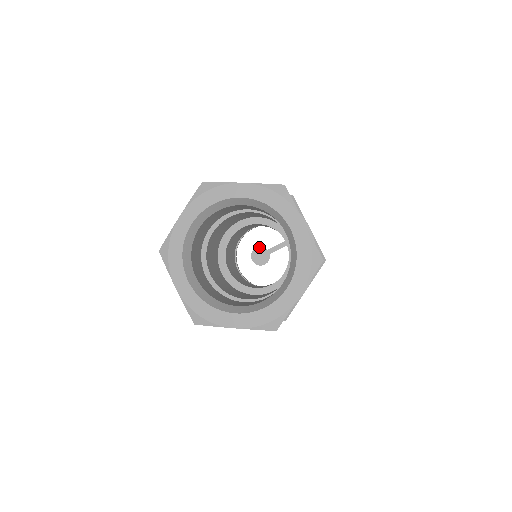
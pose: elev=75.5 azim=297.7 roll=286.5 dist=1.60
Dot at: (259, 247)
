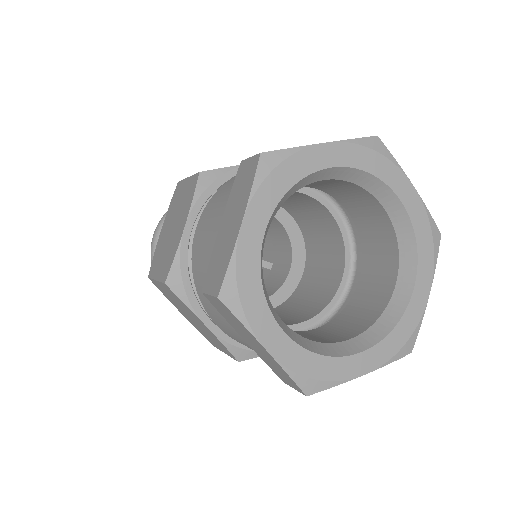
Dot at: occluded
